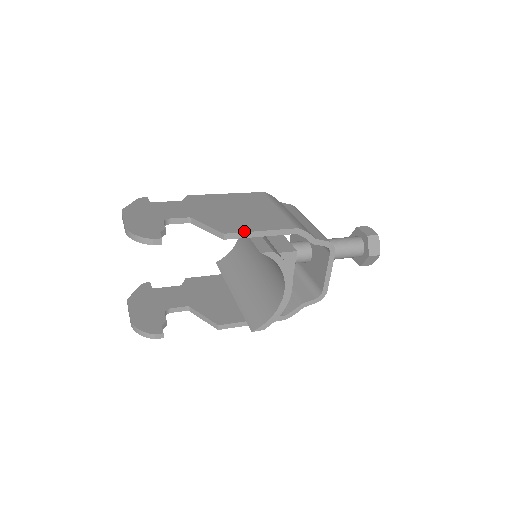
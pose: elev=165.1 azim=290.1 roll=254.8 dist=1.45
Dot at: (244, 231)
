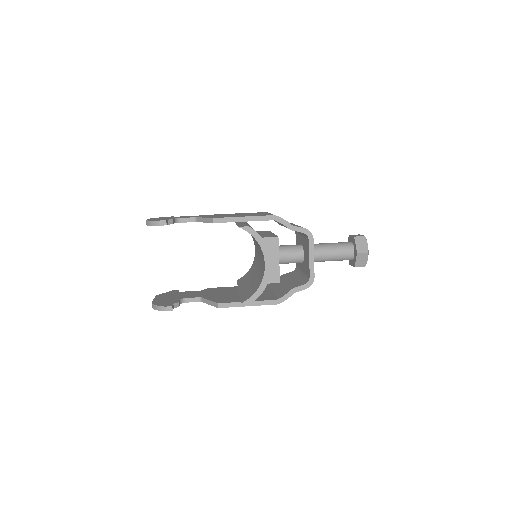
Dot at: (230, 217)
